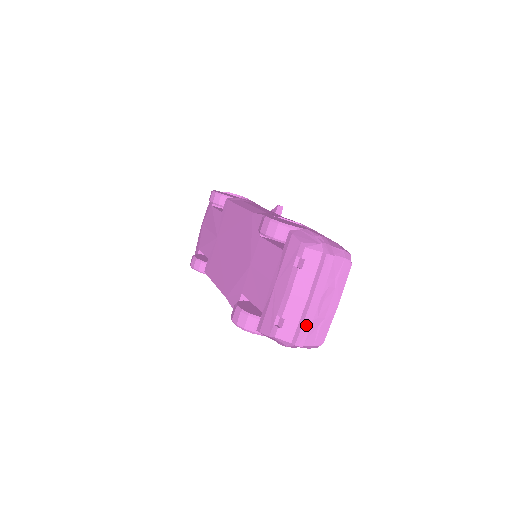
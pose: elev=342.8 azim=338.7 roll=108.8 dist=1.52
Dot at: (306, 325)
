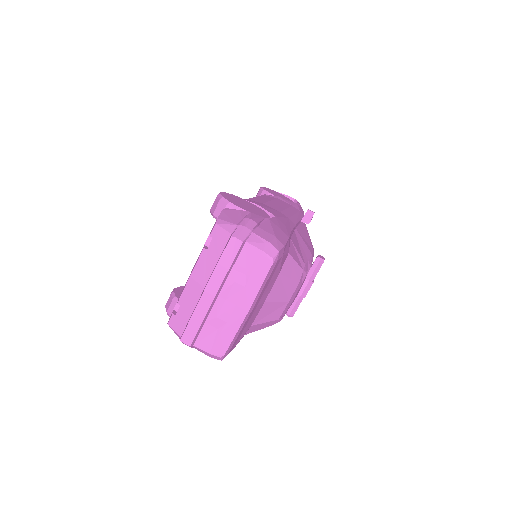
Dot at: (196, 319)
